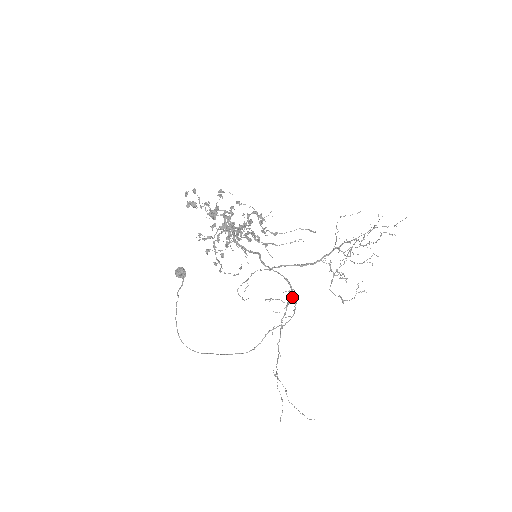
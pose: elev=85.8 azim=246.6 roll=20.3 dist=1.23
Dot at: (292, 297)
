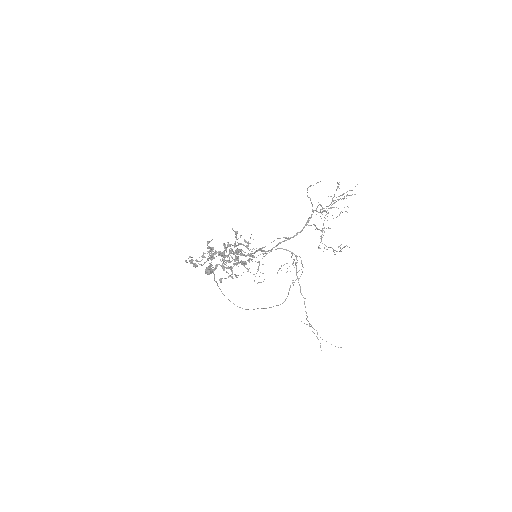
Dot at: (296, 258)
